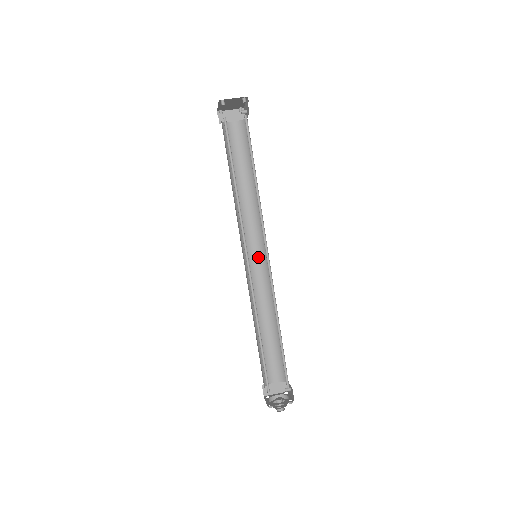
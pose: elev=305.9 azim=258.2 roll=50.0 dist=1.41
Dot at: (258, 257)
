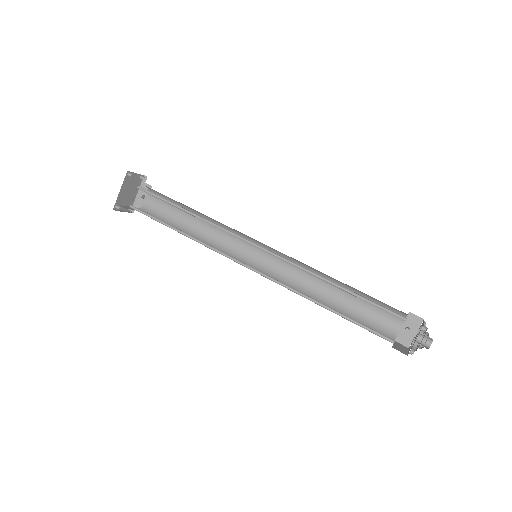
Dot at: occluded
